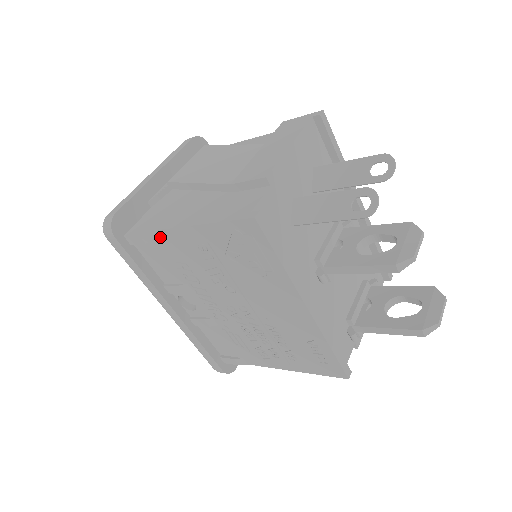
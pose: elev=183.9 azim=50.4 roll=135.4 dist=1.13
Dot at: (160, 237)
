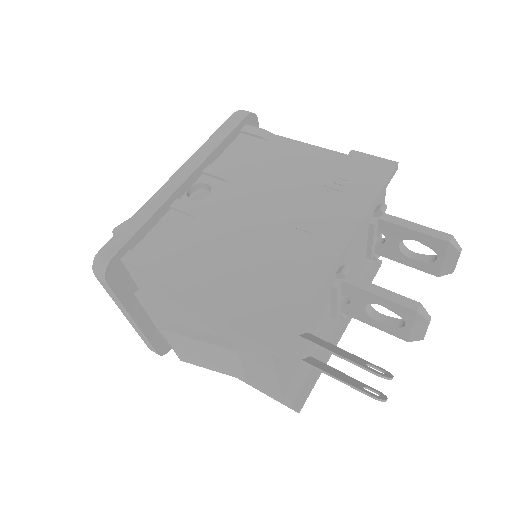
Dot at: occluded
